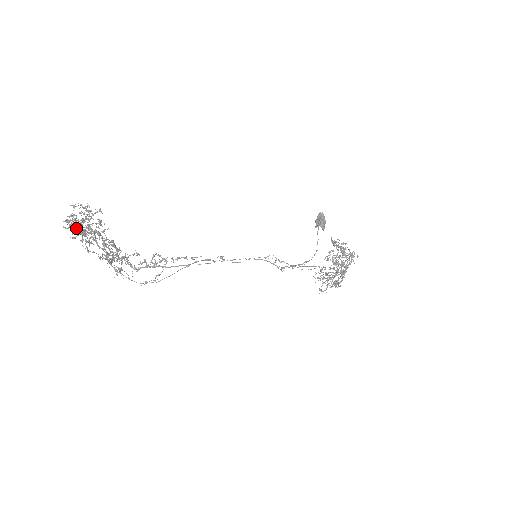
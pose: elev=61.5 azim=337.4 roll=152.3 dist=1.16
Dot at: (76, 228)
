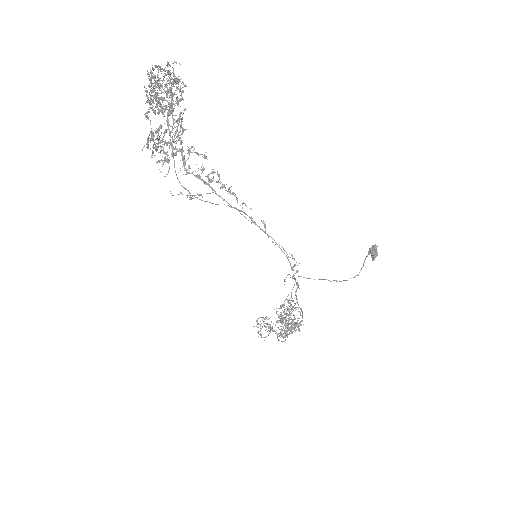
Dot at: occluded
